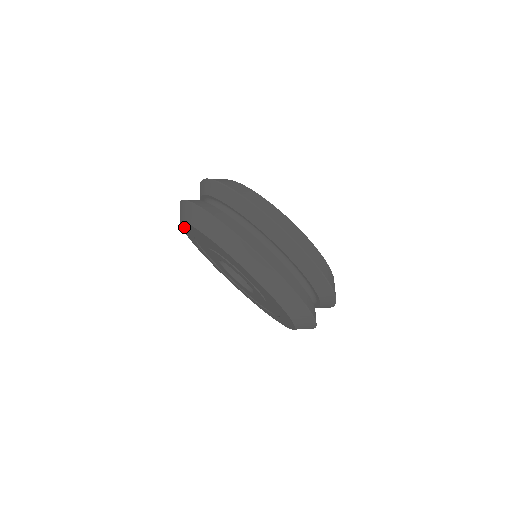
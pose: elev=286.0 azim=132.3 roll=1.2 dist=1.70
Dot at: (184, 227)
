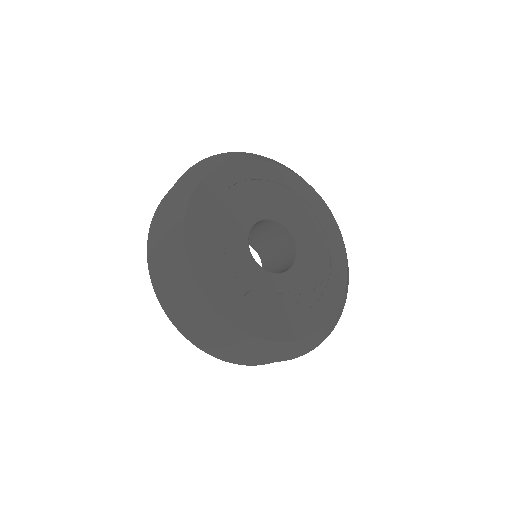
Dot at: occluded
